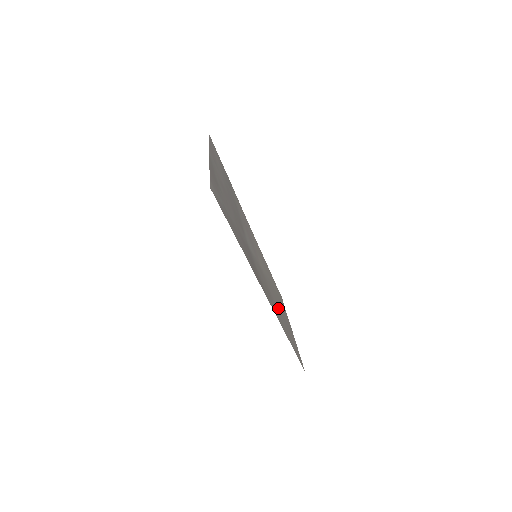
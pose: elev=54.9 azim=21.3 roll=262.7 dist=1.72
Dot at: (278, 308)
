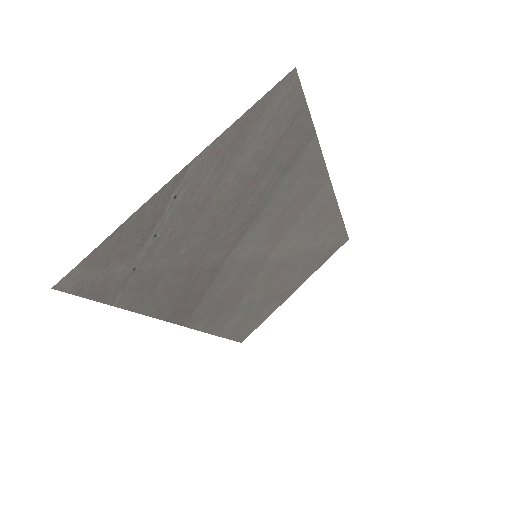
Dot at: (258, 295)
